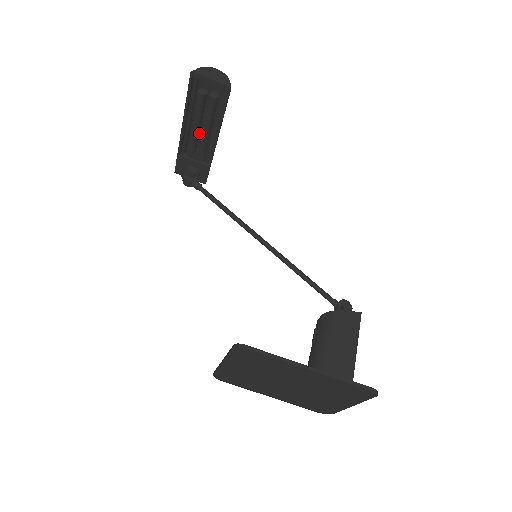
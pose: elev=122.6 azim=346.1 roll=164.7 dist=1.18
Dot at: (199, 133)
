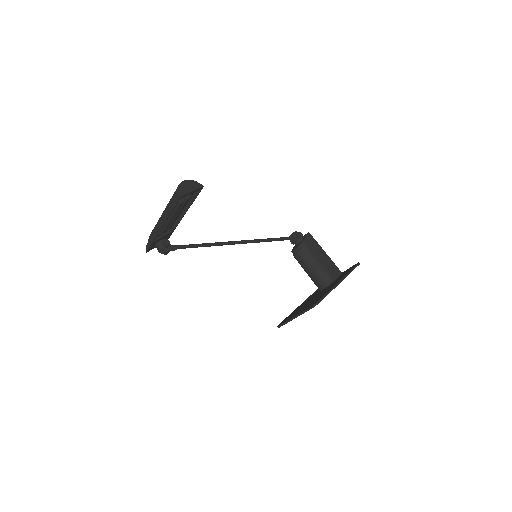
Dot at: occluded
